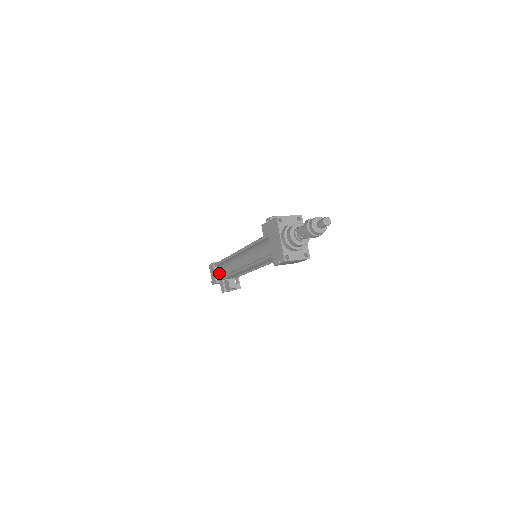
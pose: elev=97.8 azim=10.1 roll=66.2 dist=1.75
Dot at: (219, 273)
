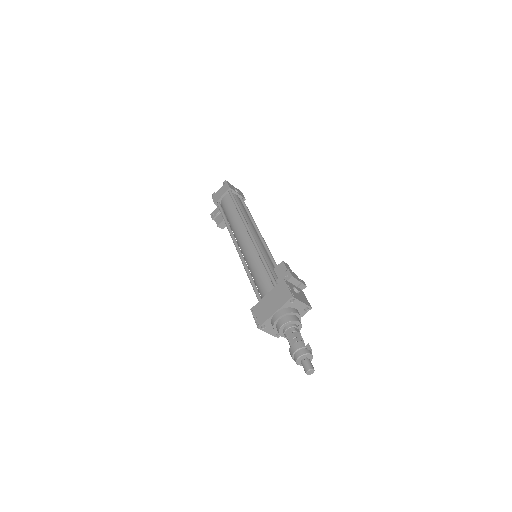
Dot at: (224, 203)
